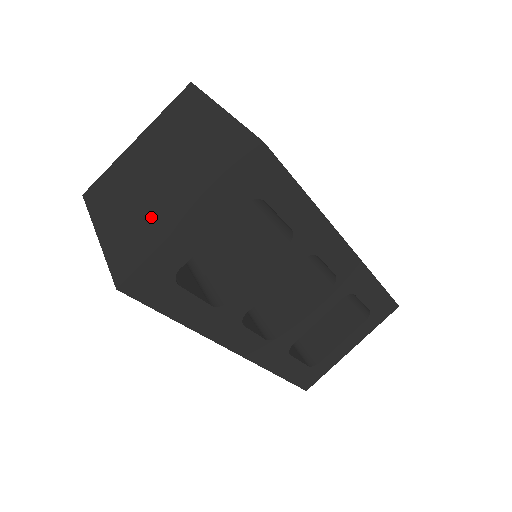
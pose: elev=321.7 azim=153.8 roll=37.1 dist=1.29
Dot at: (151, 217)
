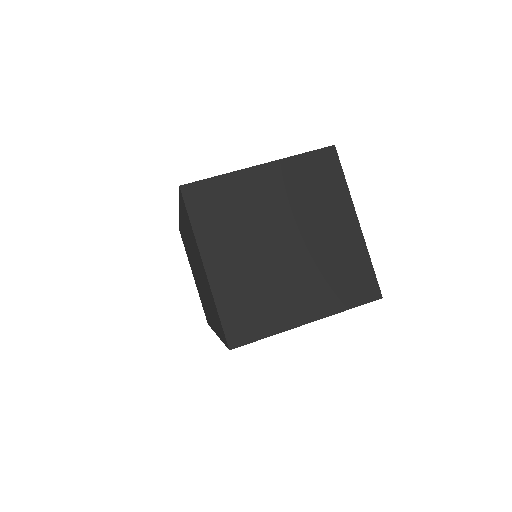
Dot at: (272, 294)
